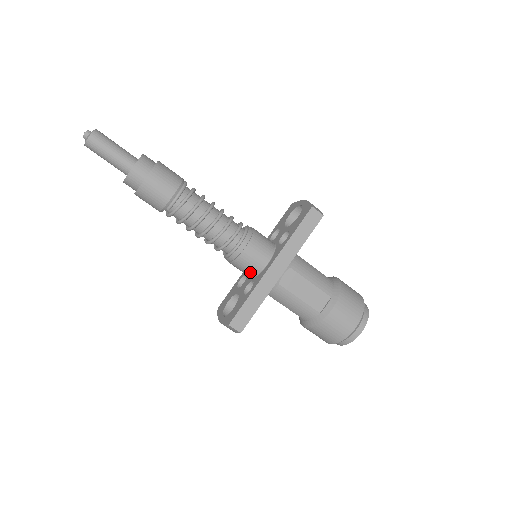
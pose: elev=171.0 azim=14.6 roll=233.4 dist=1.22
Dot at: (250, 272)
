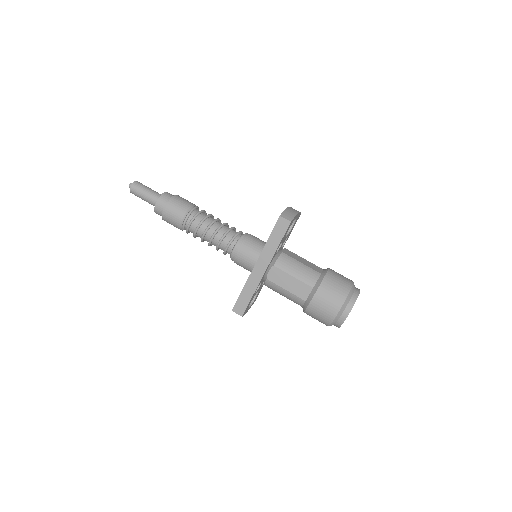
Dot at: (248, 270)
